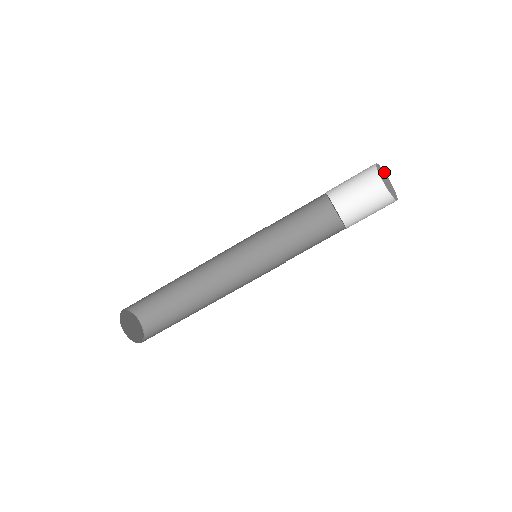
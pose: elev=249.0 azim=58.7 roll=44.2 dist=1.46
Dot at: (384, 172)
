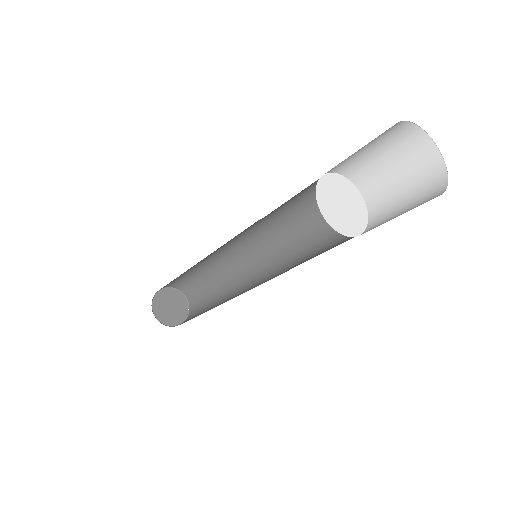
Dot at: occluded
